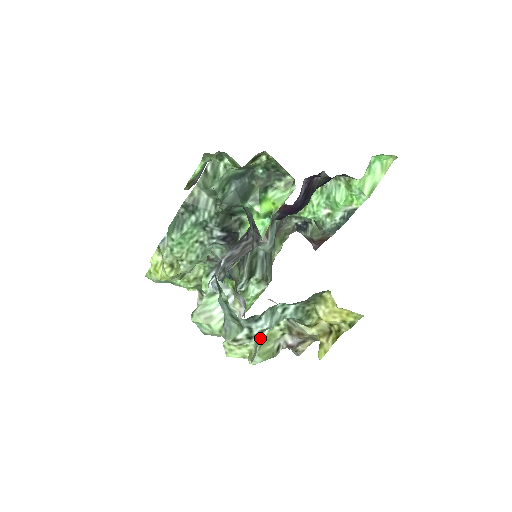
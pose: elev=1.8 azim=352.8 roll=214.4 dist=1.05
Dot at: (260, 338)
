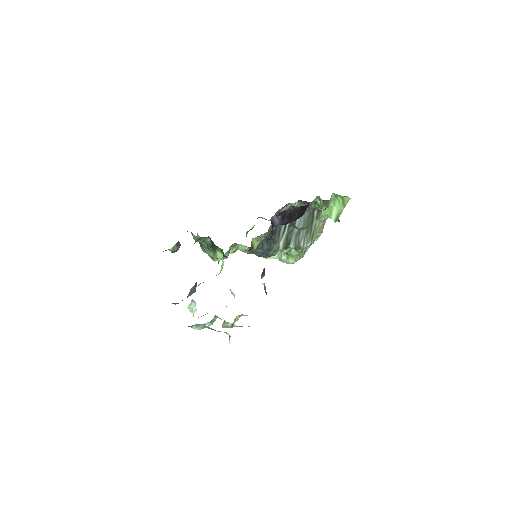
Dot at: occluded
